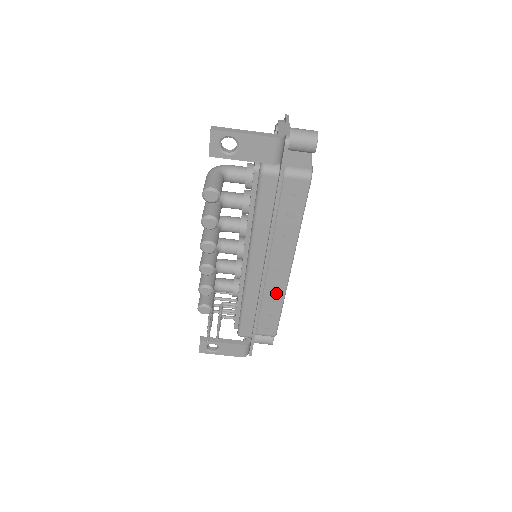
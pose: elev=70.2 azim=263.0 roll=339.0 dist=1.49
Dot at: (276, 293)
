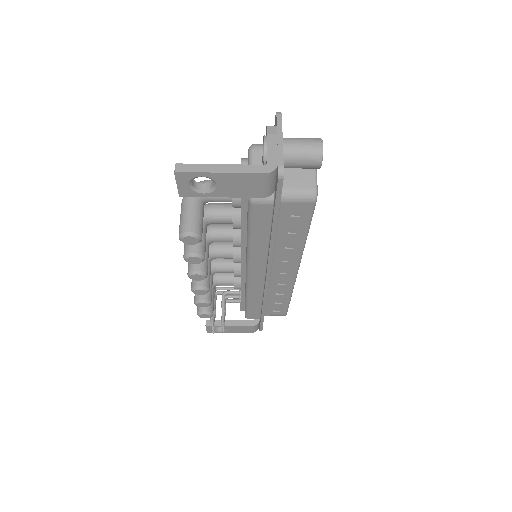
Dot at: (283, 289)
